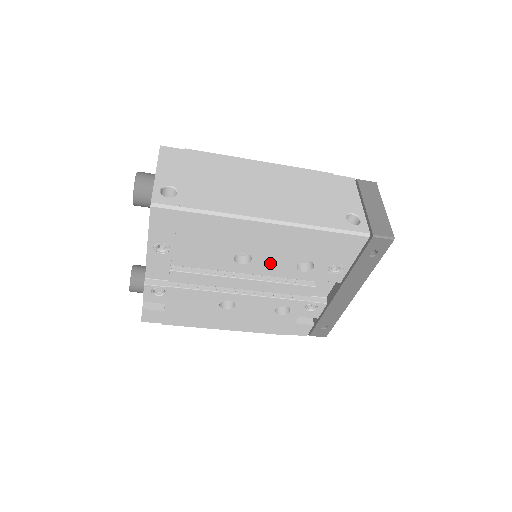
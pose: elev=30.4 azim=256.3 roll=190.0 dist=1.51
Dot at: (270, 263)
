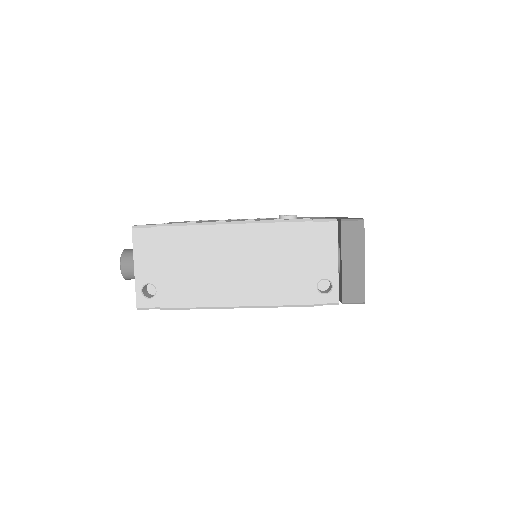
Dot at: occluded
